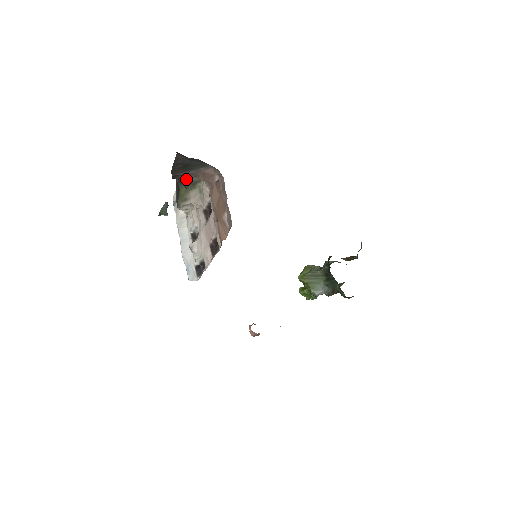
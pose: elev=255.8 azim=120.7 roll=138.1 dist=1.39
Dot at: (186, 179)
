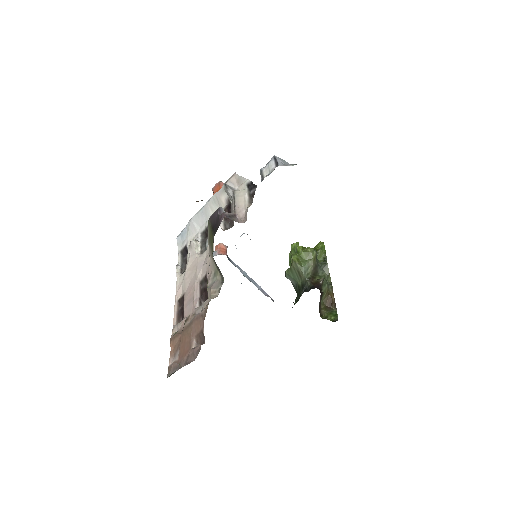
Dot at: (213, 258)
